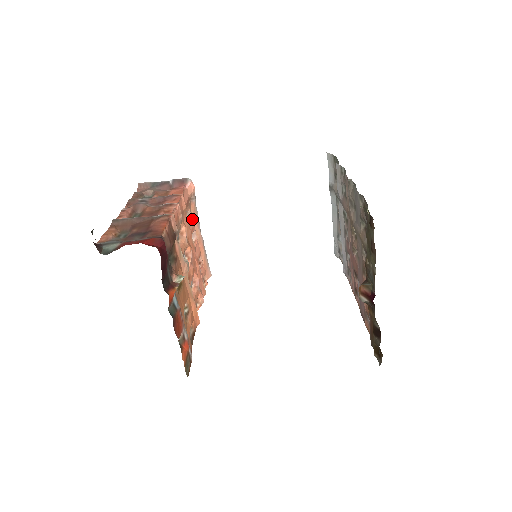
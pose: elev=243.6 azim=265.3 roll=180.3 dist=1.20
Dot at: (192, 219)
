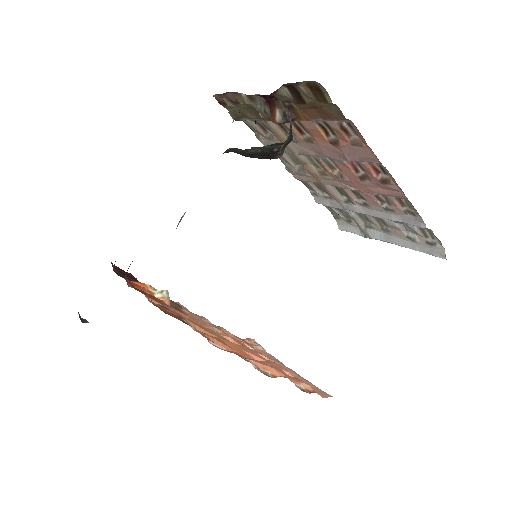
Dot at: occluded
